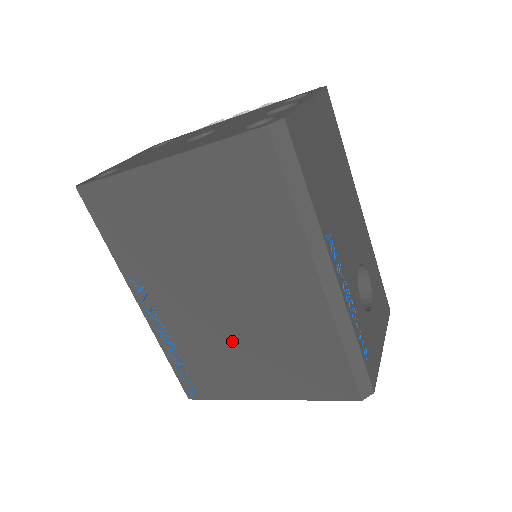
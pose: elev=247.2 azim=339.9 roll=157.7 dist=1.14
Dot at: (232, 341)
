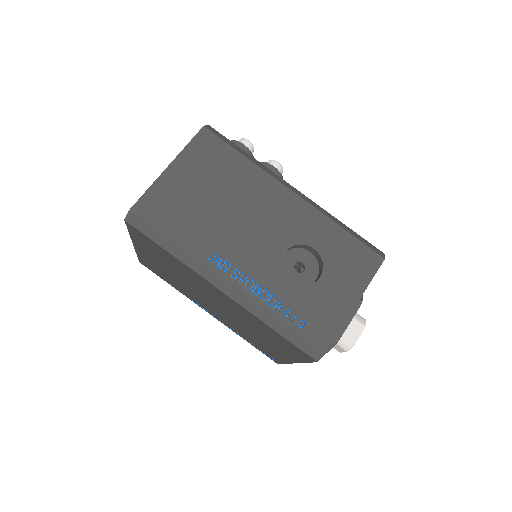
Dot at: (246, 329)
